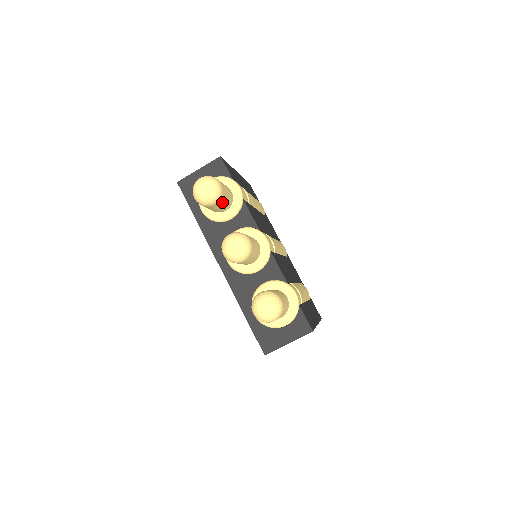
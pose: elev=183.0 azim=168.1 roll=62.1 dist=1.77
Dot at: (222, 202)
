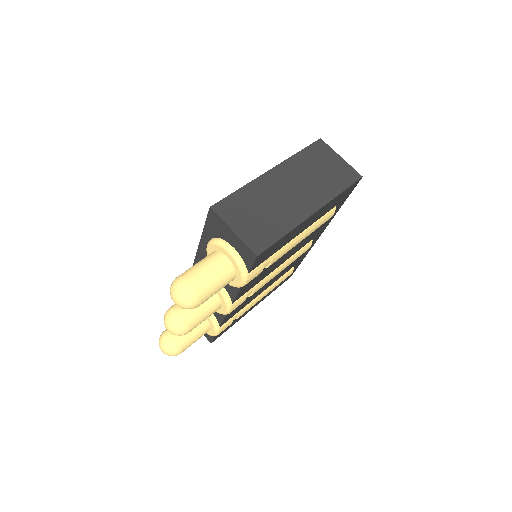
Dot at: occluded
